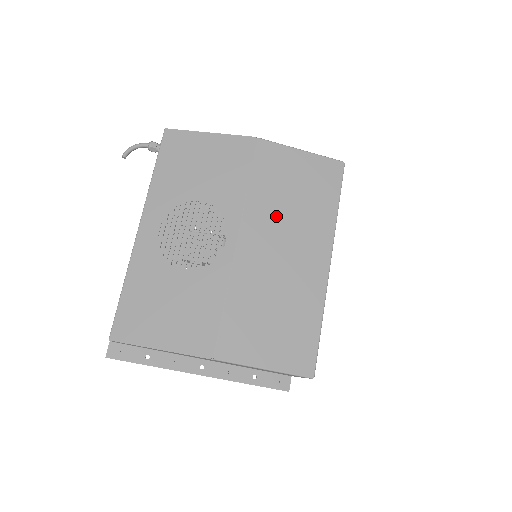
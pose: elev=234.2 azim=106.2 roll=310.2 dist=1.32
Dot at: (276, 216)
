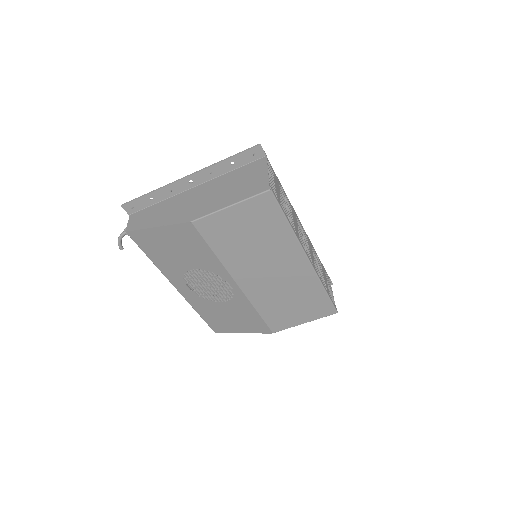
Dot at: (249, 258)
